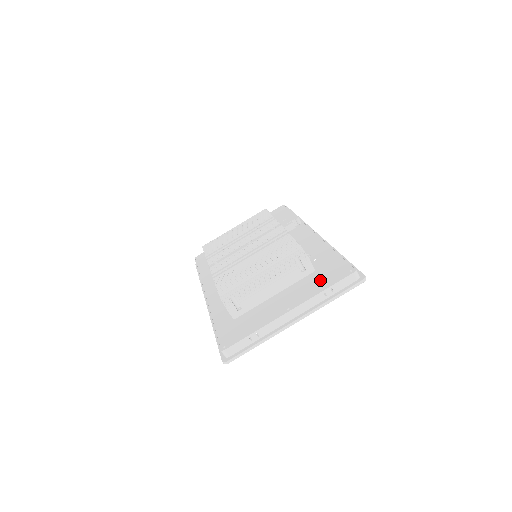
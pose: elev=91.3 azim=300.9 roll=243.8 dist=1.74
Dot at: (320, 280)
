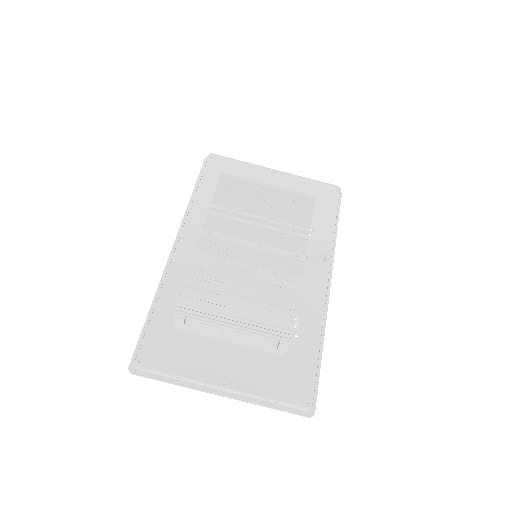
Dot at: (277, 377)
